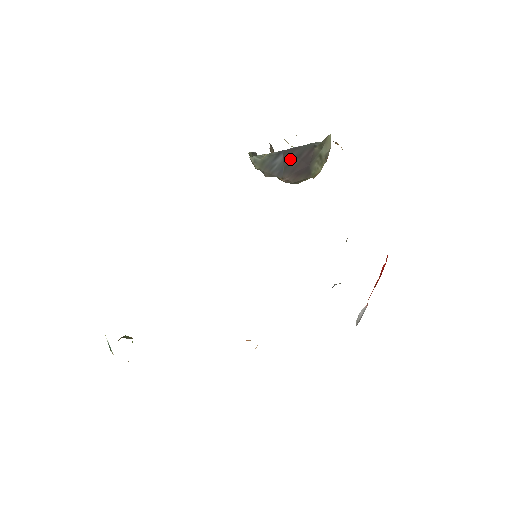
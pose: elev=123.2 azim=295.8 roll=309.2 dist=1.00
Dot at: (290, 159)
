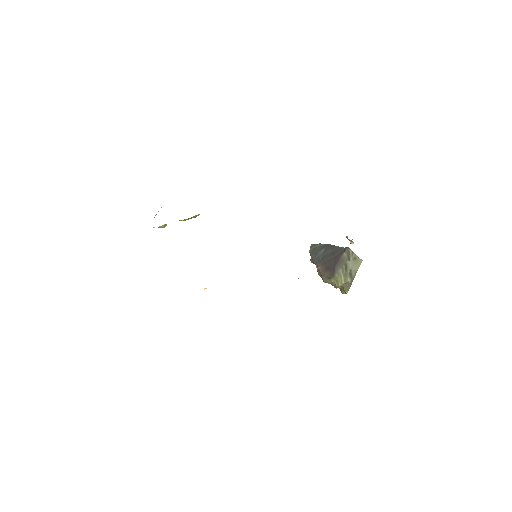
Dot at: (328, 253)
